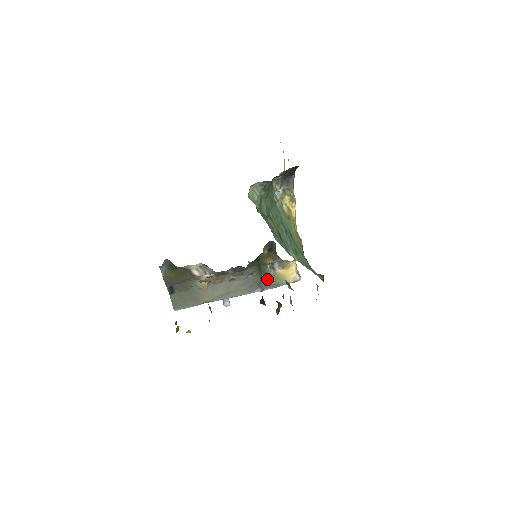
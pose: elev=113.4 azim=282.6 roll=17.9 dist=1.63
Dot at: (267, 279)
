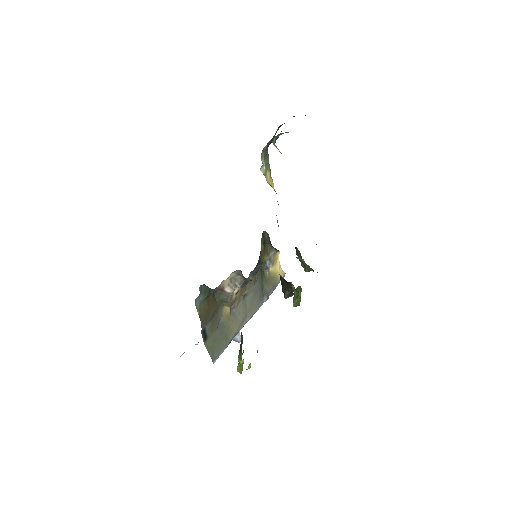
Dot at: (267, 282)
